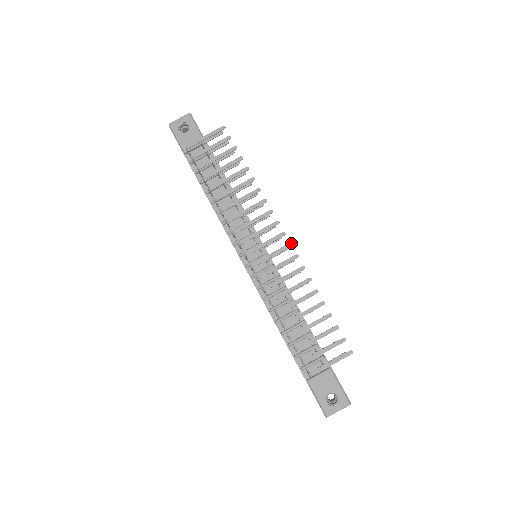
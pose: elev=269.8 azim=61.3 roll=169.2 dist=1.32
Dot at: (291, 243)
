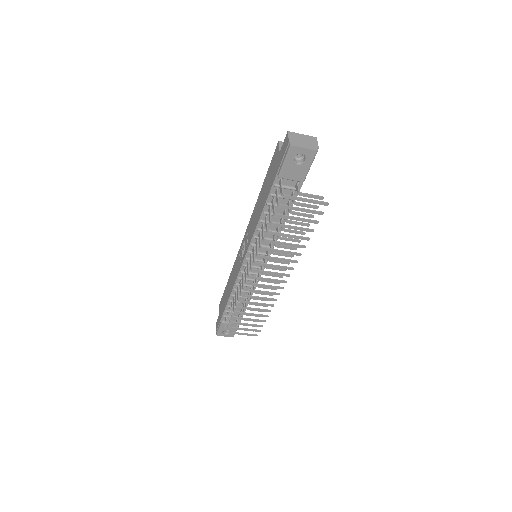
Dot at: occluded
